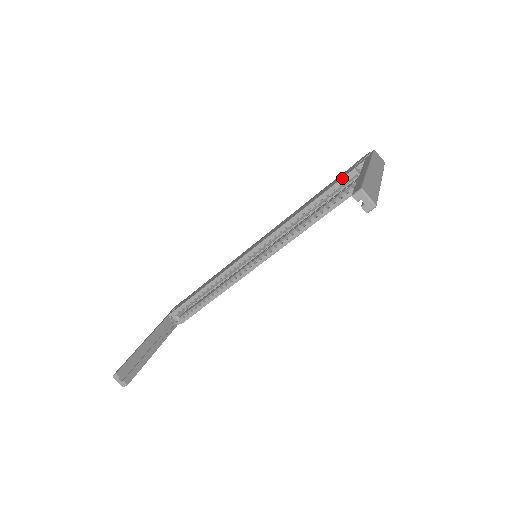
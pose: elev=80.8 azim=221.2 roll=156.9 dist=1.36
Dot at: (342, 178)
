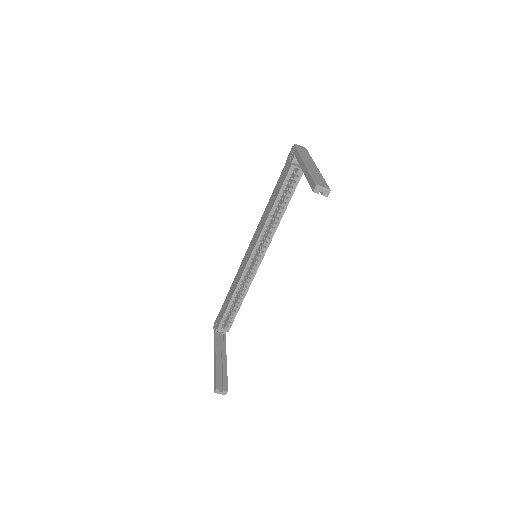
Dot at: (287, 175)
